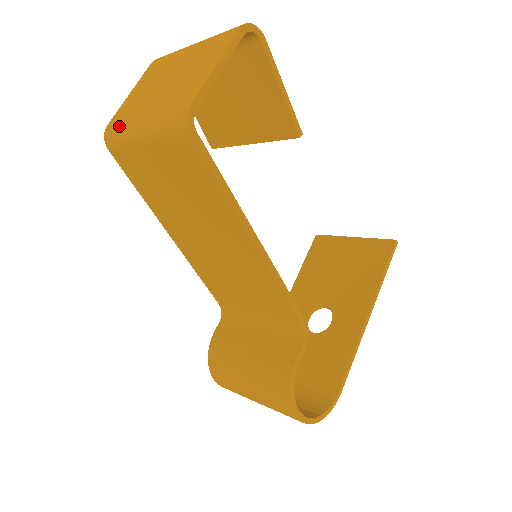
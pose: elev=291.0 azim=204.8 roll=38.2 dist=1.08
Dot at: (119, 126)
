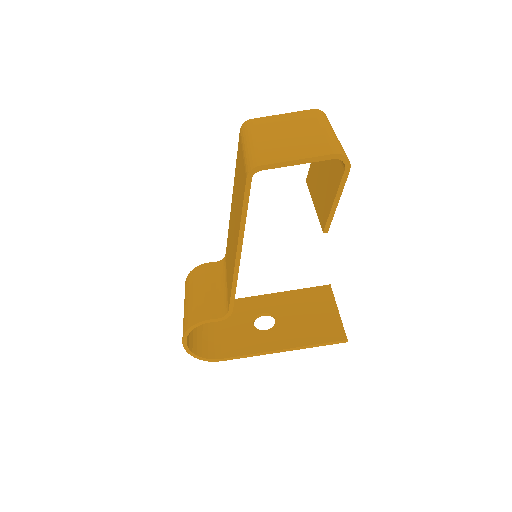
Dot at: (250, 128)
